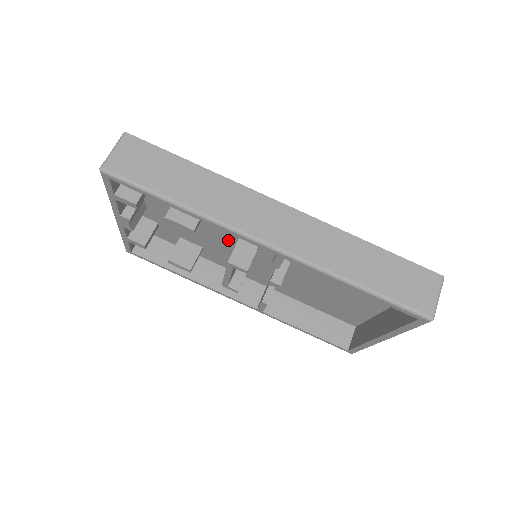
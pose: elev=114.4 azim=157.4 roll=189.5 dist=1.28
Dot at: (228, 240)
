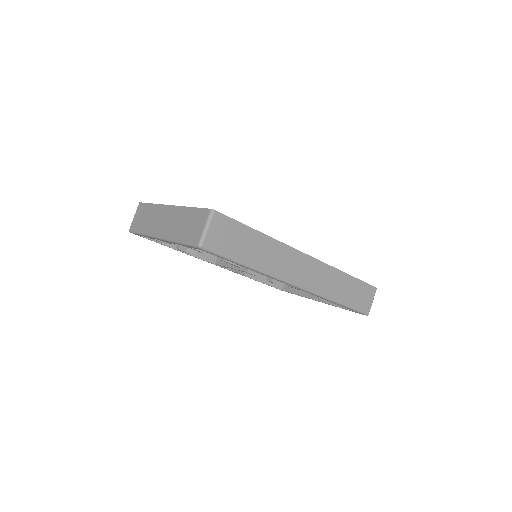
Dot at: occluded
